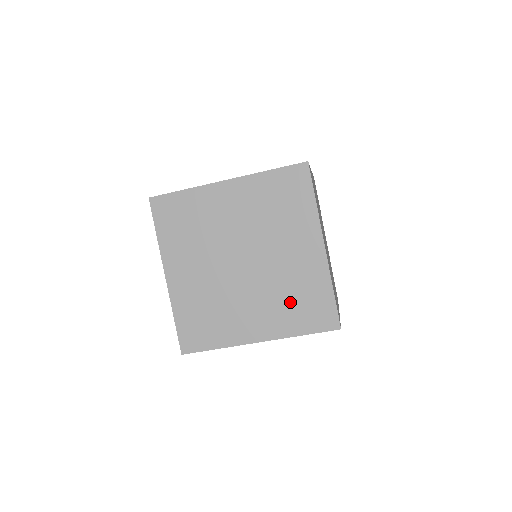
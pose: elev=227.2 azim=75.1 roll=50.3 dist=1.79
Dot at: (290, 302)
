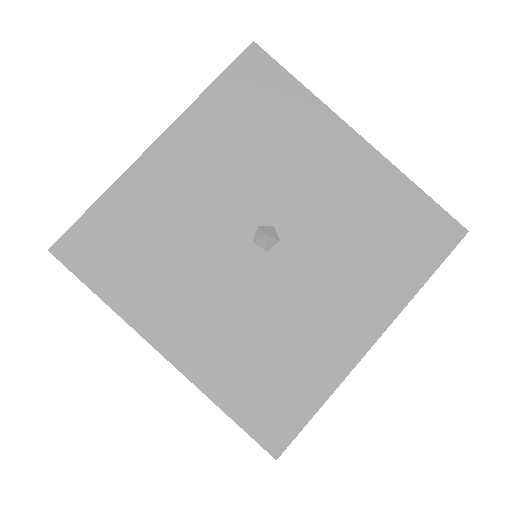
Dot at: occluded
